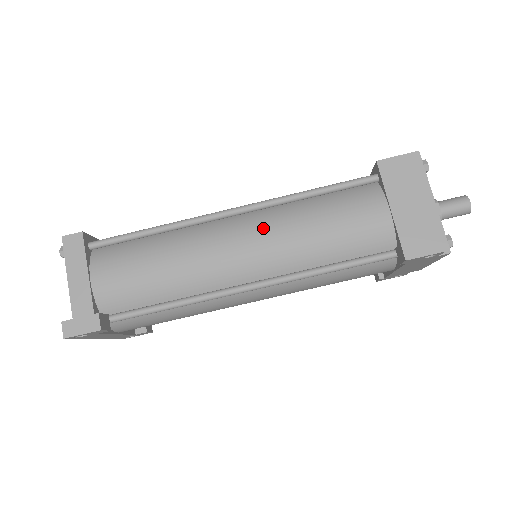
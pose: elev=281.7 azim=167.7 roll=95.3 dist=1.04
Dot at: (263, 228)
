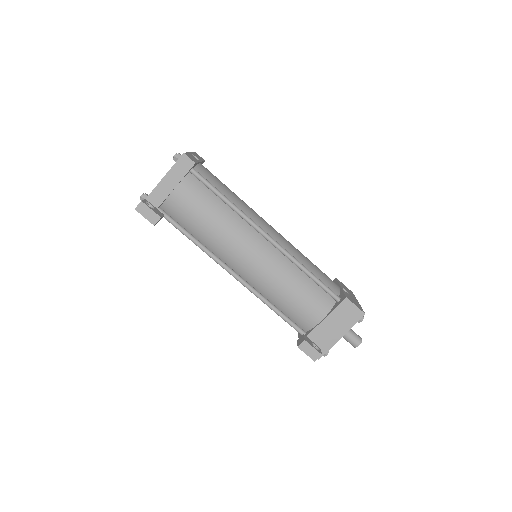
Dot at: (270, 263)
